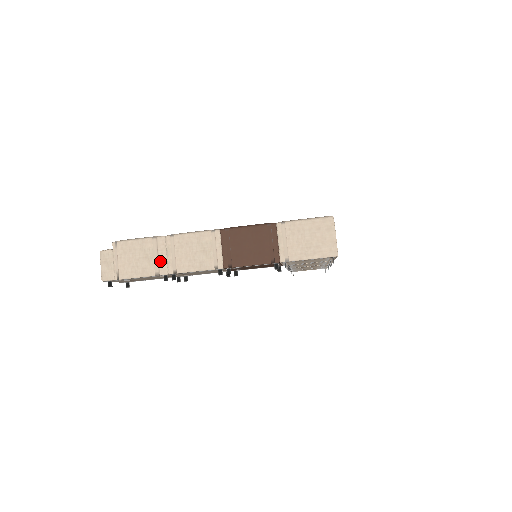
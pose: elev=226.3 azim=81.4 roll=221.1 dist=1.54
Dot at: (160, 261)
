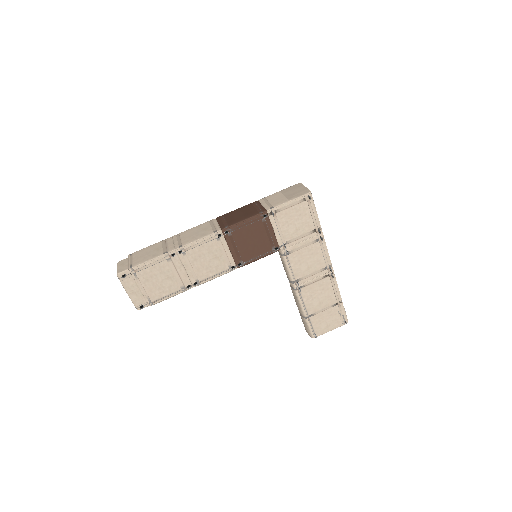
Dot at: (168, 246)
